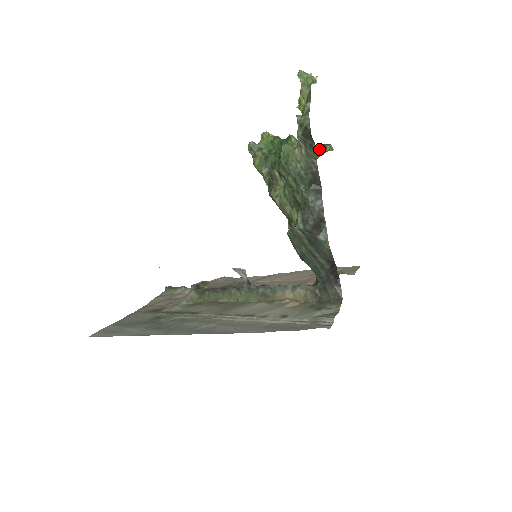
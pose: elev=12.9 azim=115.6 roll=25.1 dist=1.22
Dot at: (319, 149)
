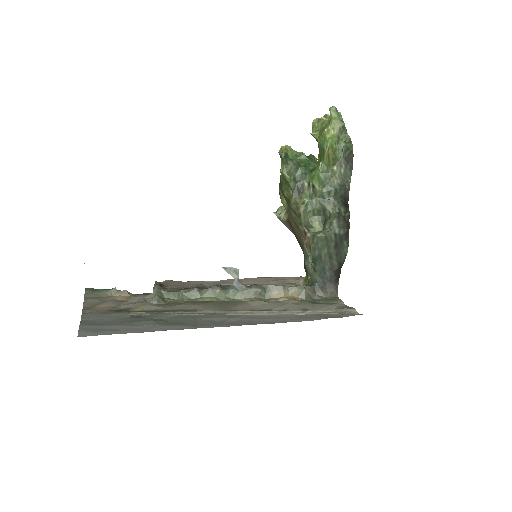
Dot at: occluded
